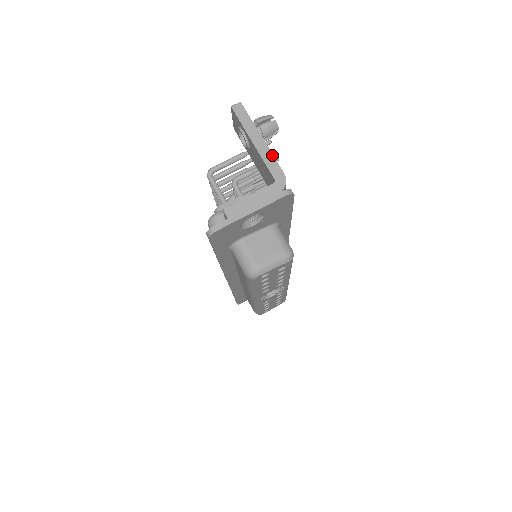
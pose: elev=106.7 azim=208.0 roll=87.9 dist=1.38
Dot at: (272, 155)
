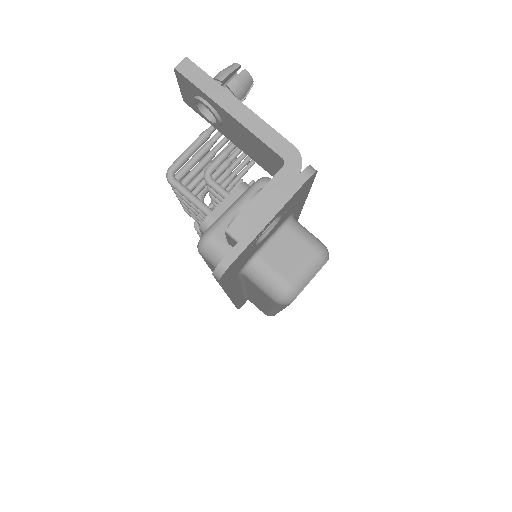
Dot at: (265, 123)
